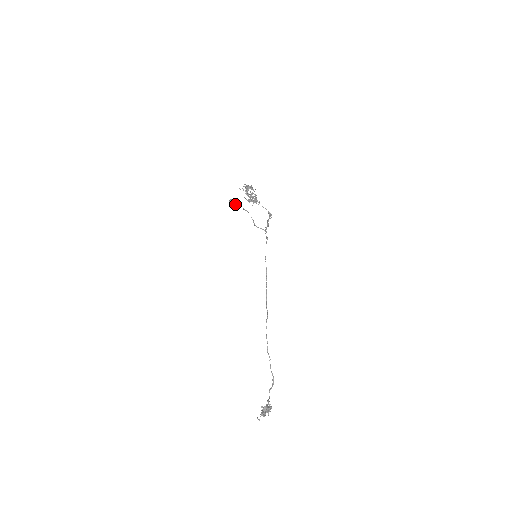
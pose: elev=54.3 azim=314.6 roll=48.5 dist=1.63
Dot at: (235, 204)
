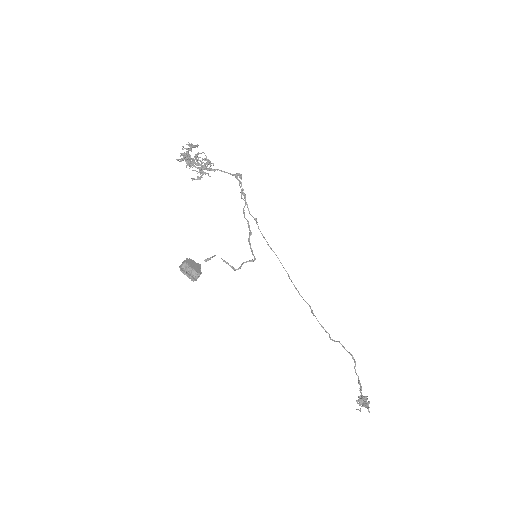
Dot at: (190, 273)
